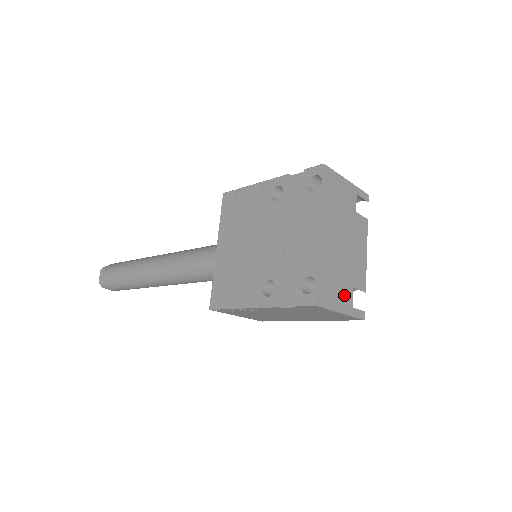
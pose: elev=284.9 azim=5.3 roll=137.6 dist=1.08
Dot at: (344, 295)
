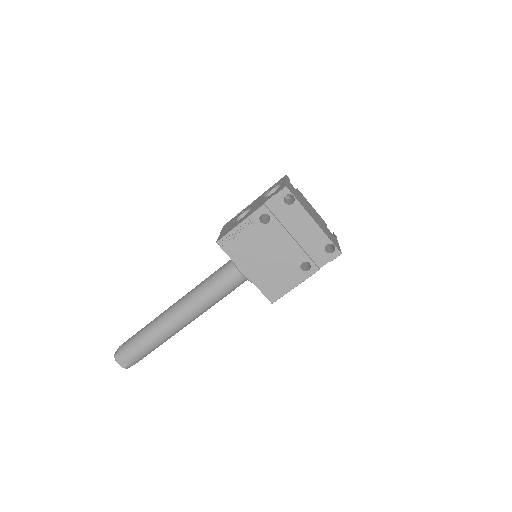
Dot at: (332, 236)
